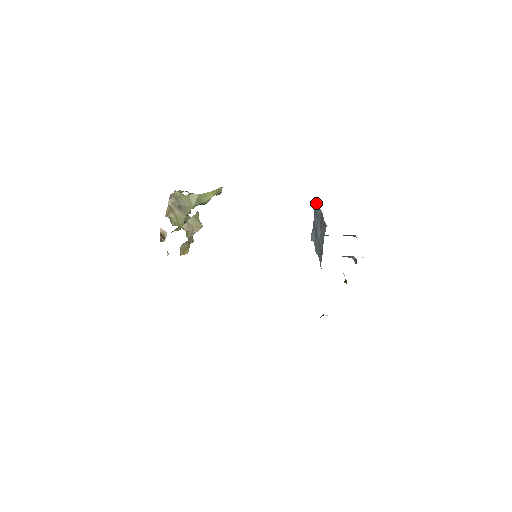
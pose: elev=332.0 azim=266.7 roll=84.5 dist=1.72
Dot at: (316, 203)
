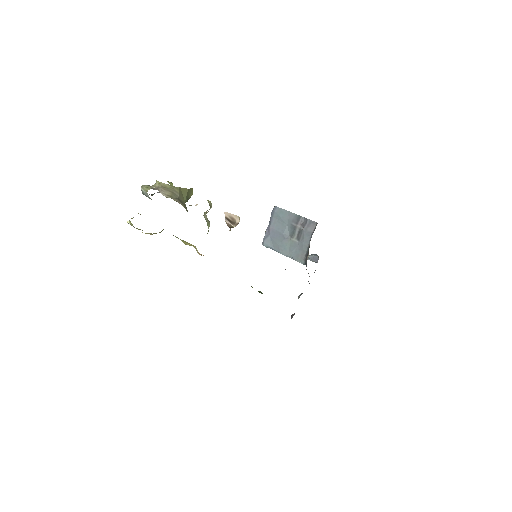
Dot at: (278, 208)
